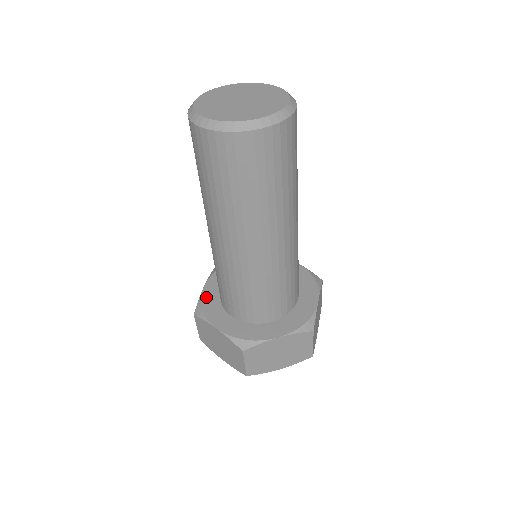
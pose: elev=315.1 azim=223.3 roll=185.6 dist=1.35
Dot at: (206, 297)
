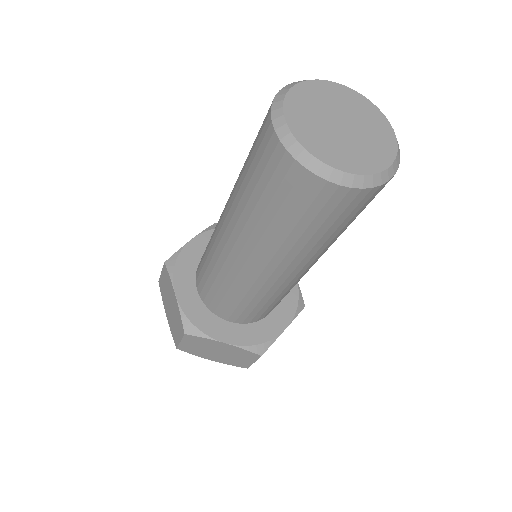
Dot at: (187, 252)
